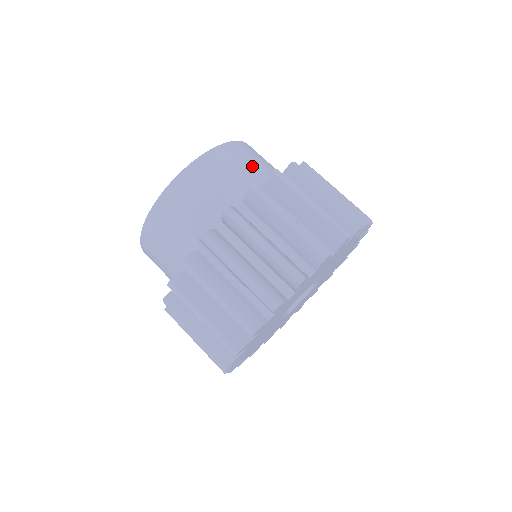
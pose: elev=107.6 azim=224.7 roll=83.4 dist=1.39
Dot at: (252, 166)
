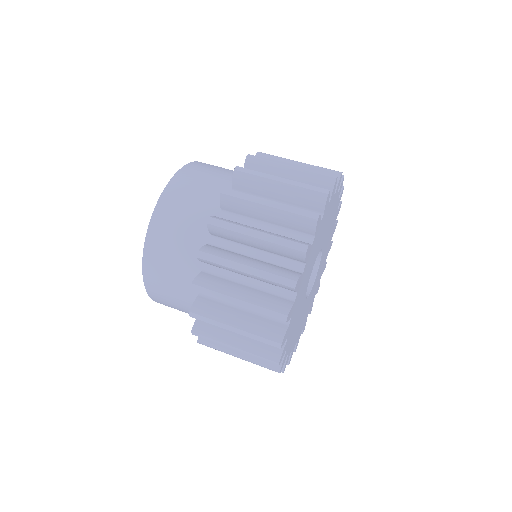
Dot at: (214, 176)
